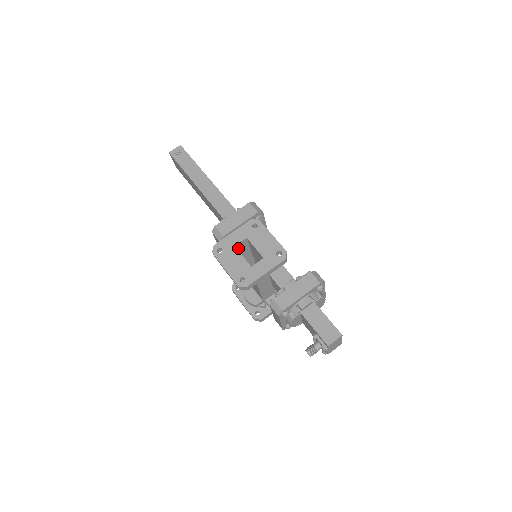
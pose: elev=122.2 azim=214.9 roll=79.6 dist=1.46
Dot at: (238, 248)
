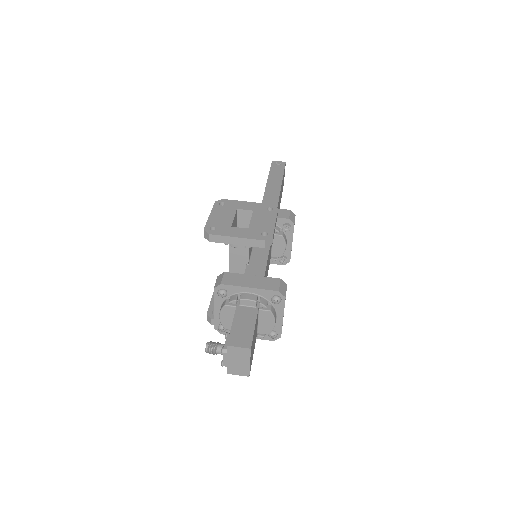
Dot at: (240, 217)
